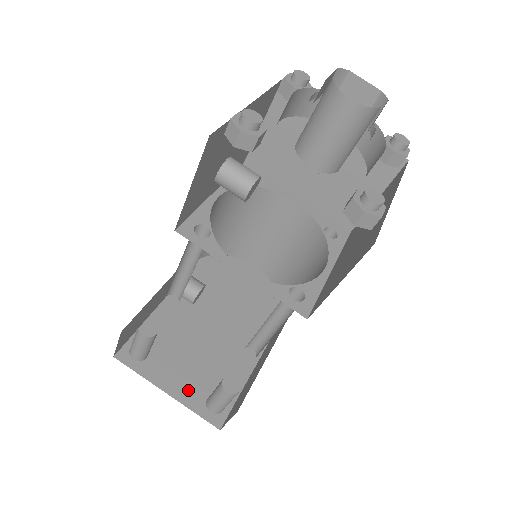
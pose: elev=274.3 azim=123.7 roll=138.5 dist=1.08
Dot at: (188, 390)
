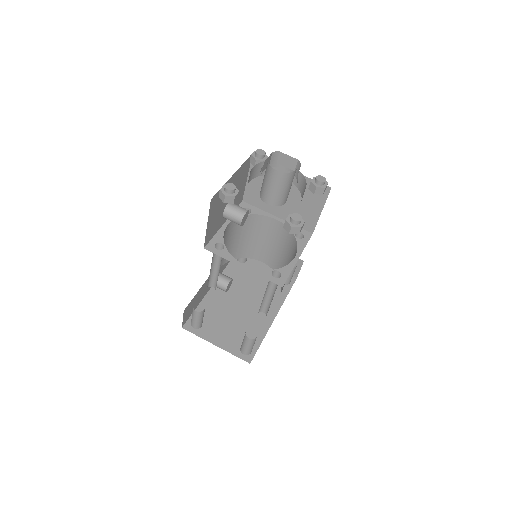
Dot at: (228, 343)
